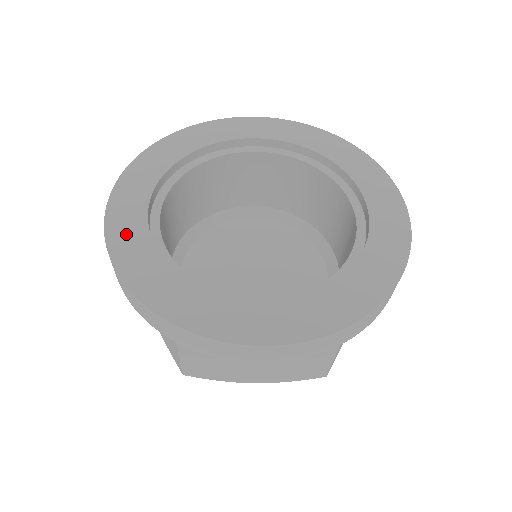
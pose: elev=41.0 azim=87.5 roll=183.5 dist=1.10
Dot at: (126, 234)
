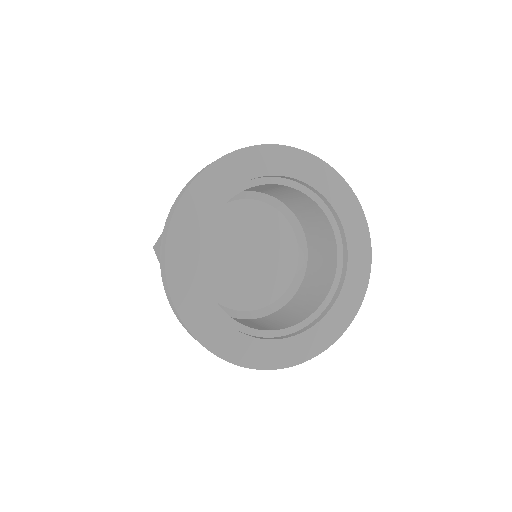
Dot at: (183, 282)
